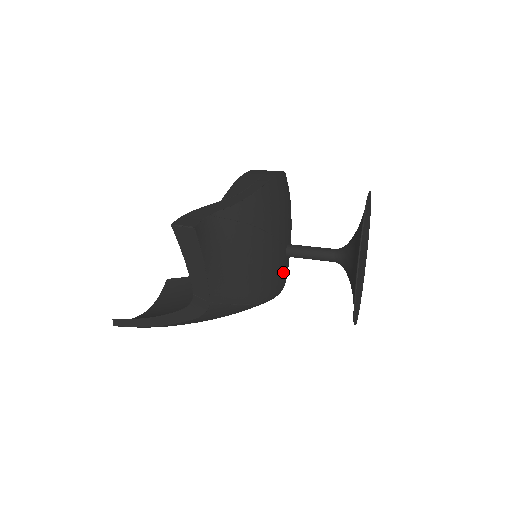
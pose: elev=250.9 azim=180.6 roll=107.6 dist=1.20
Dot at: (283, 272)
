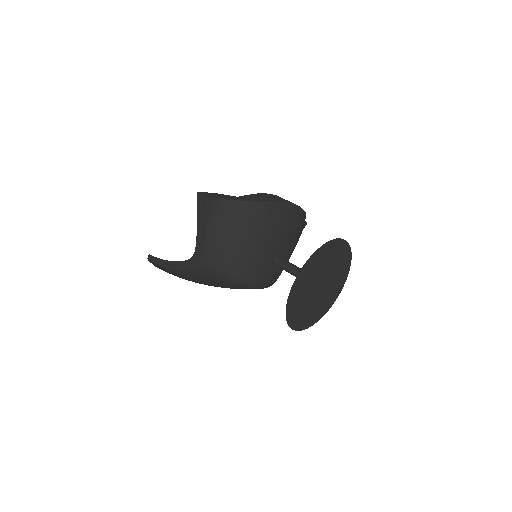
Dot at: (266, 273)
